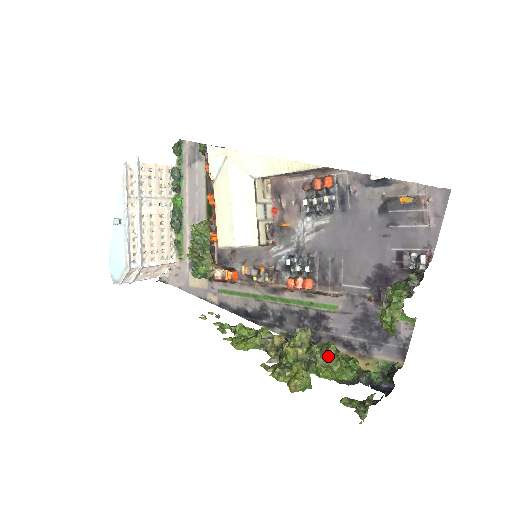
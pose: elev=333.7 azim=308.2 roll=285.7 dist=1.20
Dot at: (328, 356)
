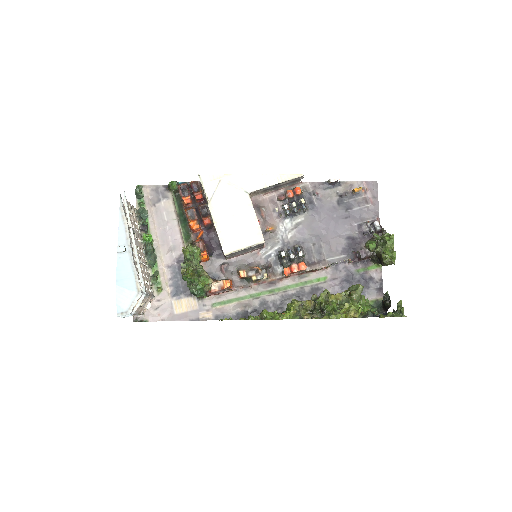
Dot at: (361, 291)
